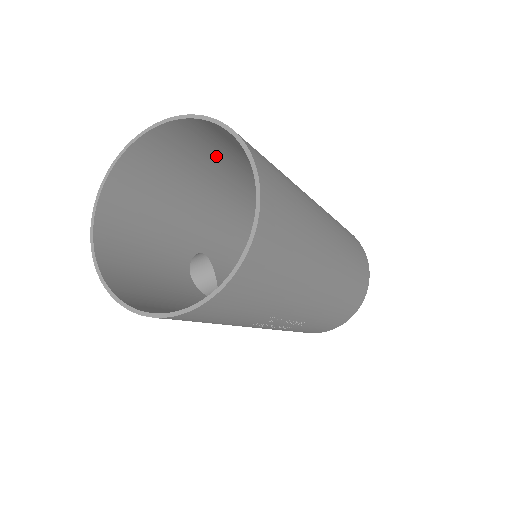
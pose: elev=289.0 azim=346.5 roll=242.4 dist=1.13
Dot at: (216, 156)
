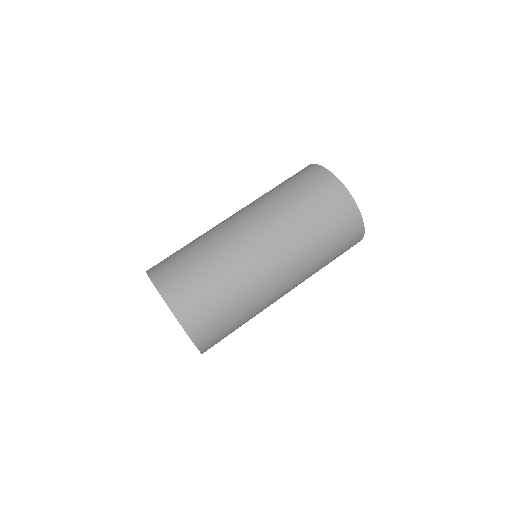
Dot at: occluded
